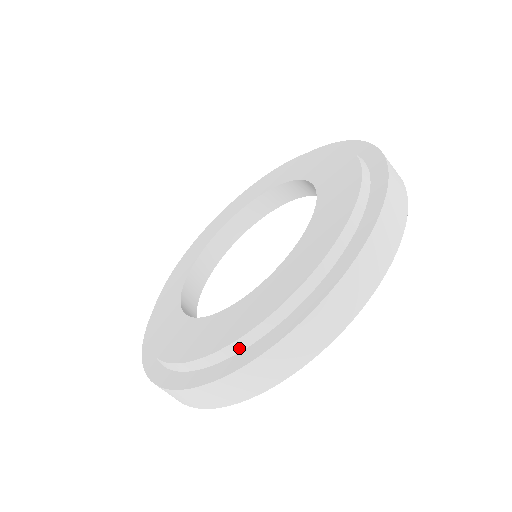
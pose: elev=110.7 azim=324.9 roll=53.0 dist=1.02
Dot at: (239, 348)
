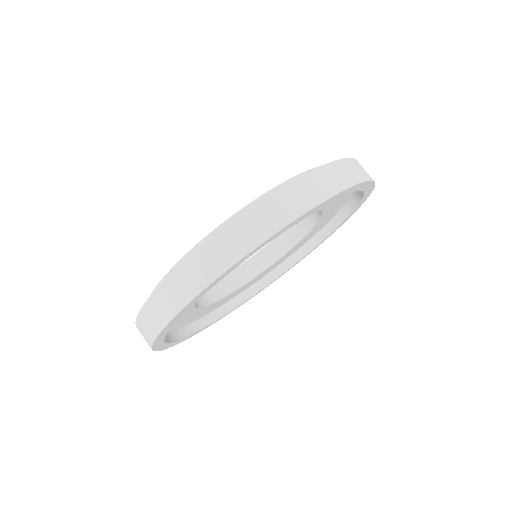
Dot at: occluded
